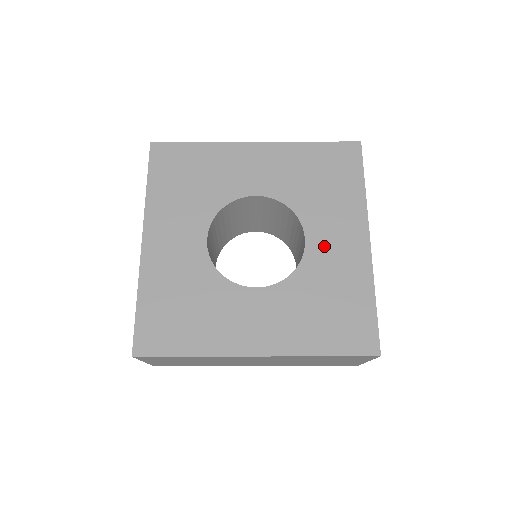
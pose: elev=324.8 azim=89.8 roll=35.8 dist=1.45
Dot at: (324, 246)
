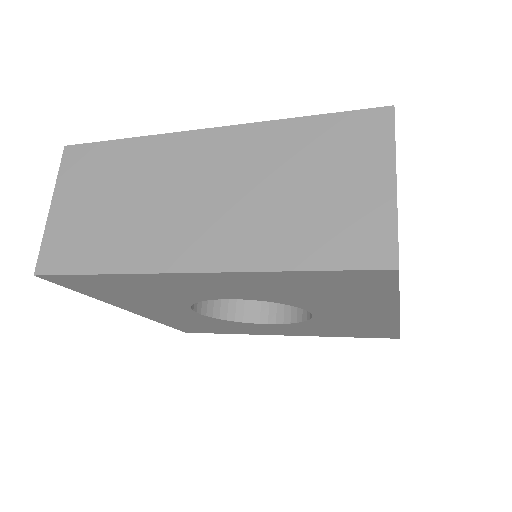
Dot at: occluded
